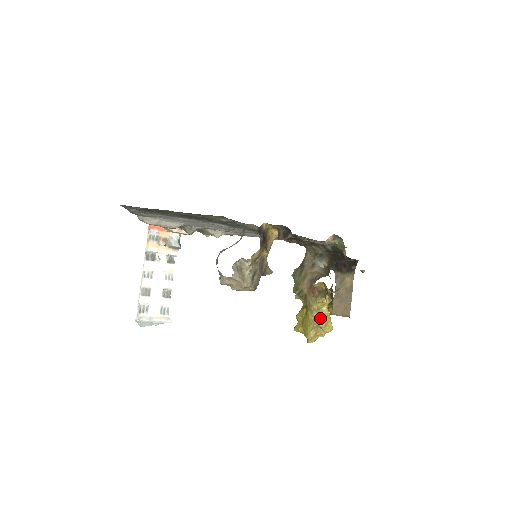
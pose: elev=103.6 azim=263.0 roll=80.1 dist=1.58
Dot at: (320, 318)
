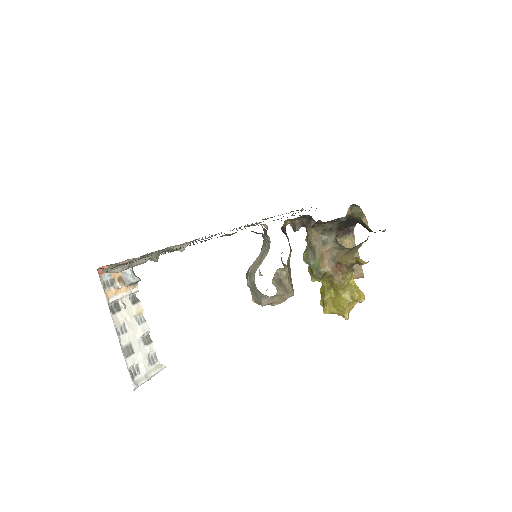
Dot at: (352, 292)
